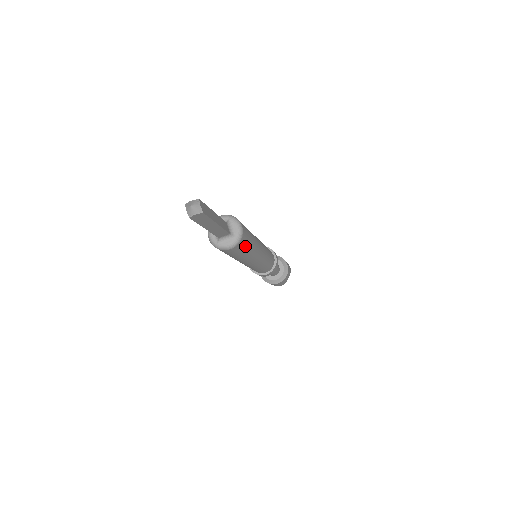
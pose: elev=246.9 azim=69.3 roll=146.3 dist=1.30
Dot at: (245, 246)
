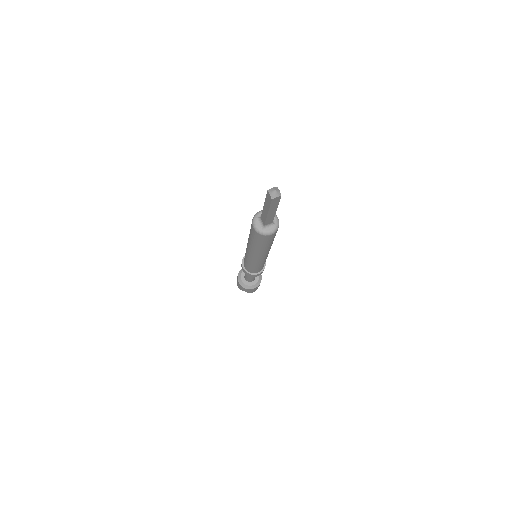
Dot at: (275, 235)
